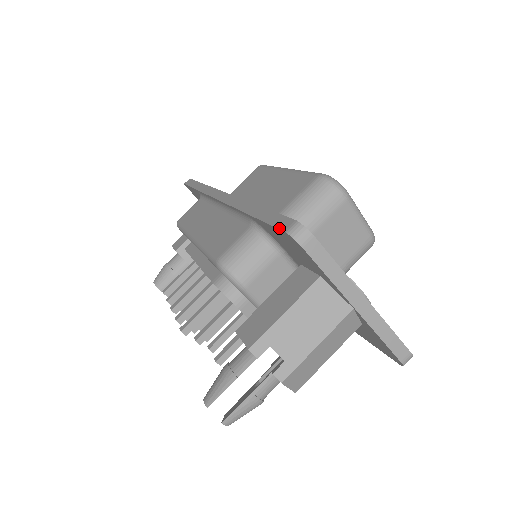
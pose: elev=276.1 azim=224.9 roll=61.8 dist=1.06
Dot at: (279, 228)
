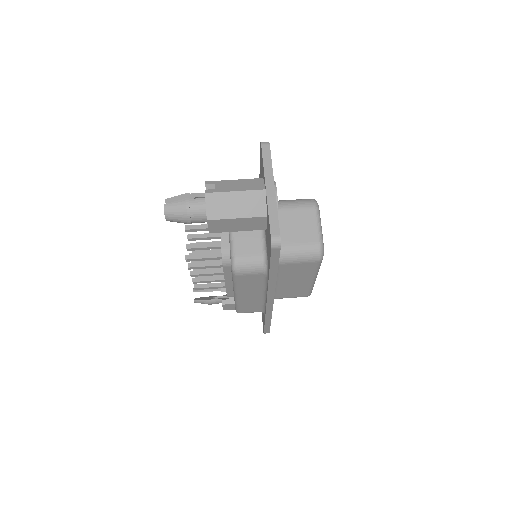
Dot at: occluded
